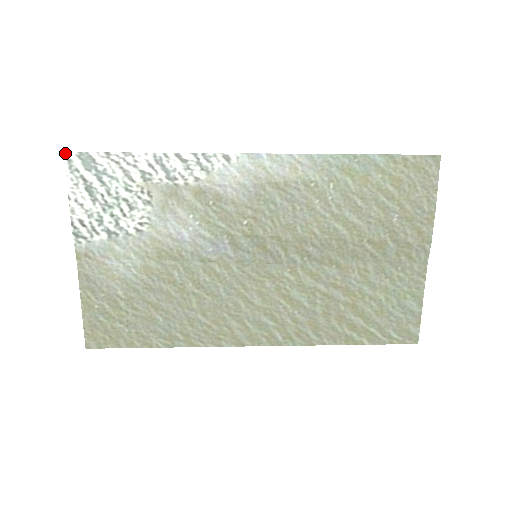
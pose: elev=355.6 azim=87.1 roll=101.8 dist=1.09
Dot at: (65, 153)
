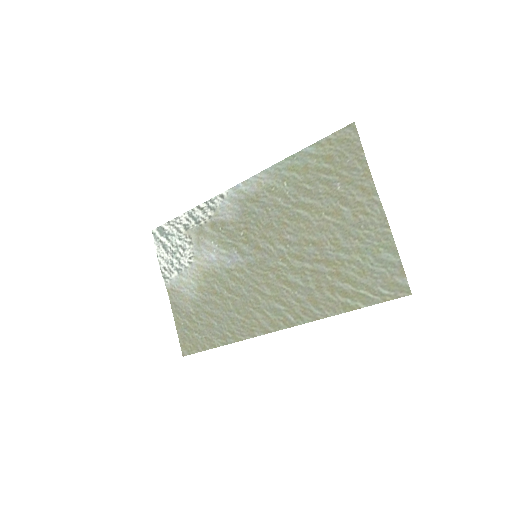
Dot at: (152, 231)
